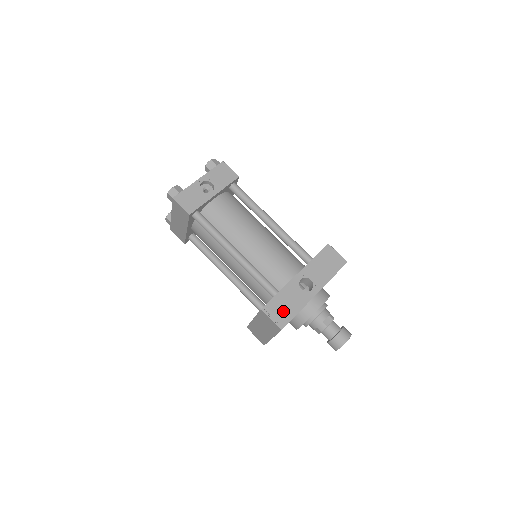
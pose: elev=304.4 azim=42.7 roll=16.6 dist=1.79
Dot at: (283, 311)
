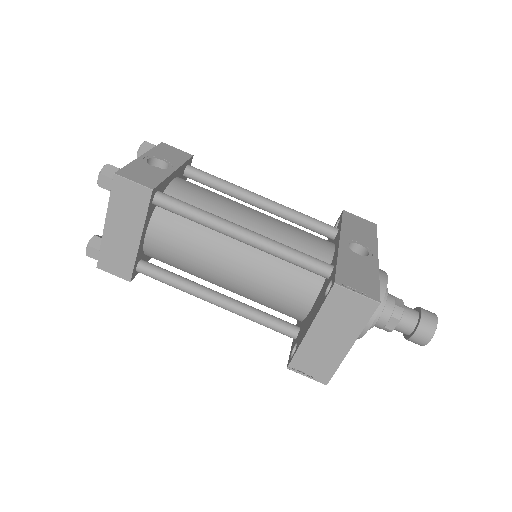
Dot at: (361, 280)
